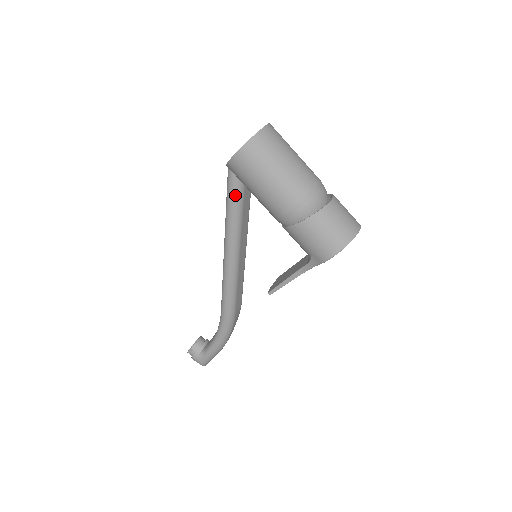
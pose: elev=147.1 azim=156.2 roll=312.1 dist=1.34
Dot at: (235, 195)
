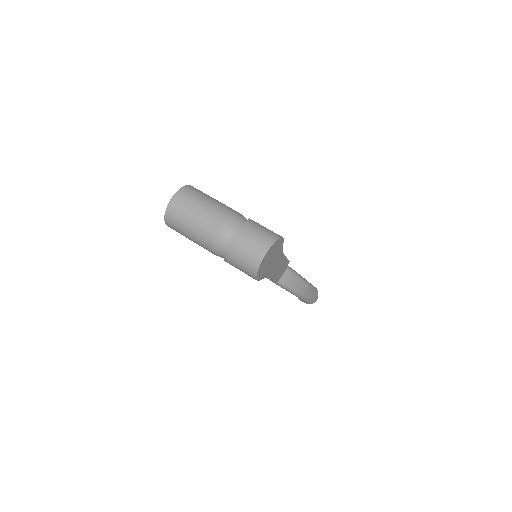
Dot at: occluded
